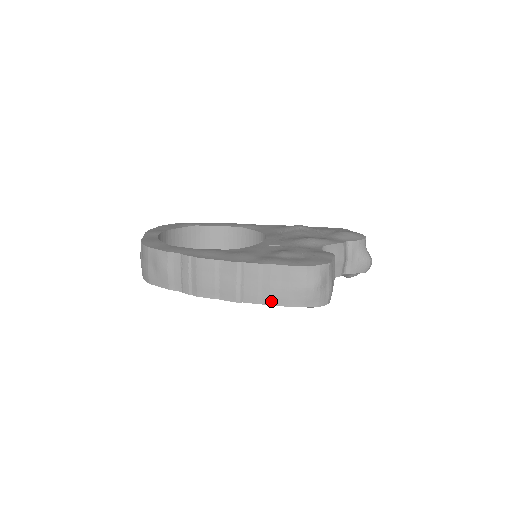
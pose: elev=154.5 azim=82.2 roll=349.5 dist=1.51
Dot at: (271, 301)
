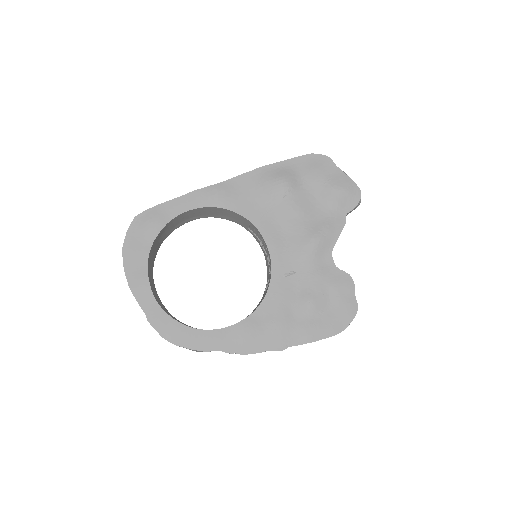
Dot at: occluded
